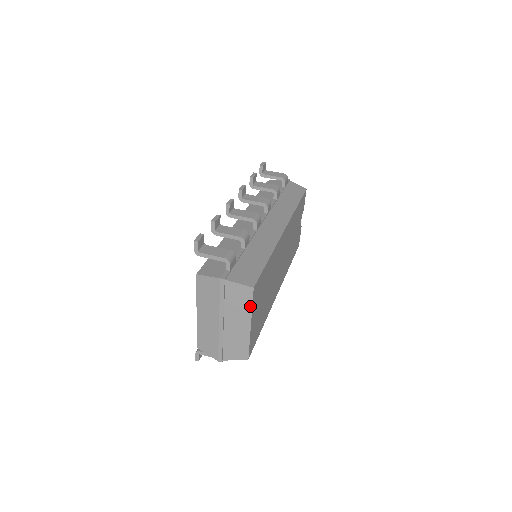
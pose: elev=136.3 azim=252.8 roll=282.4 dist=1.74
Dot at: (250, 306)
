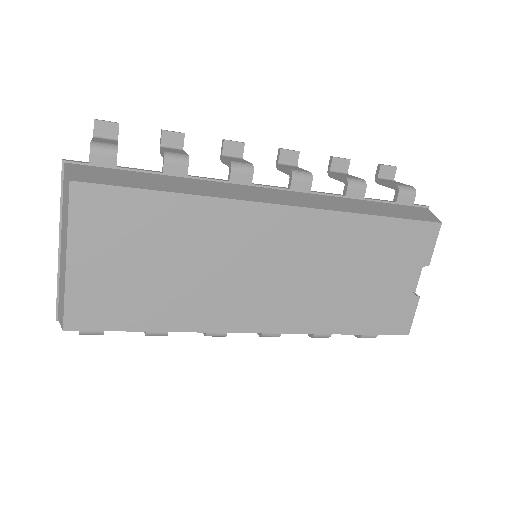
Dot at: (68, 218)
